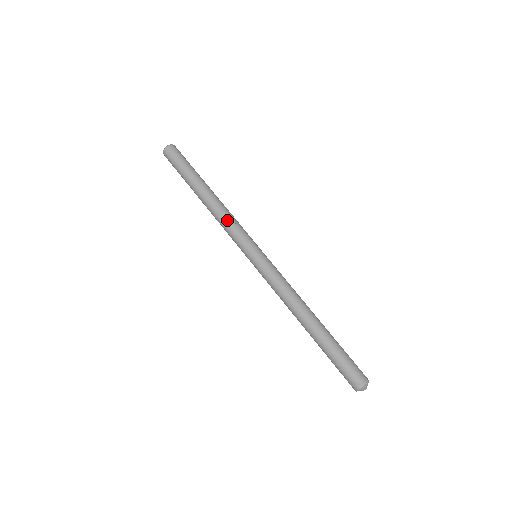
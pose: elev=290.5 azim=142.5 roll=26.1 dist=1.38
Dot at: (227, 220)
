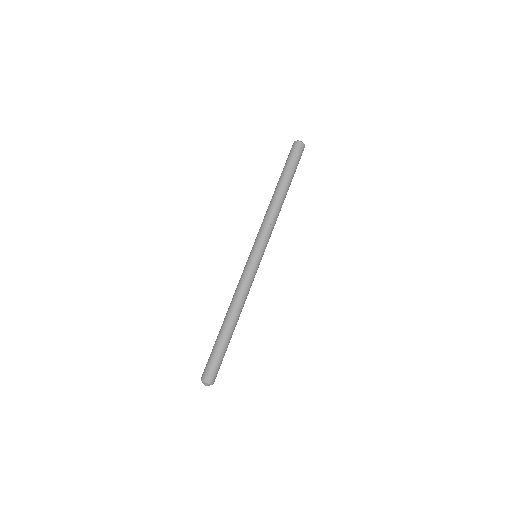
Dot at: (273, 221)
